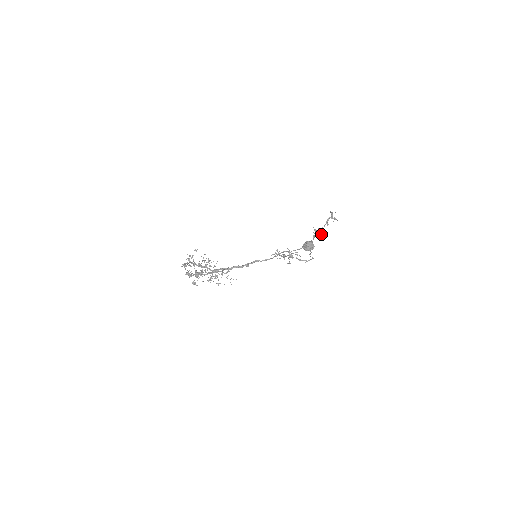
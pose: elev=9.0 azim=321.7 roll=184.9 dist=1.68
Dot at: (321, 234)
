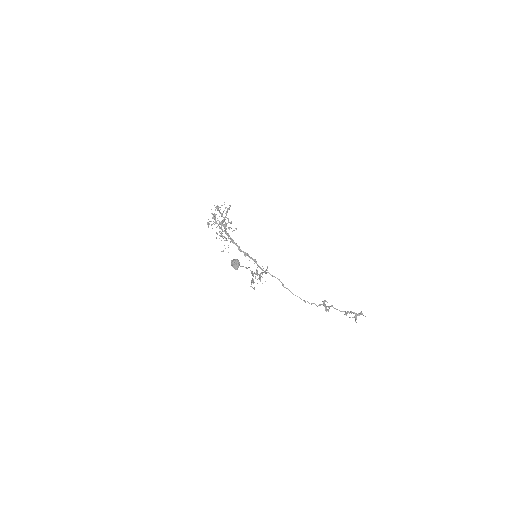
Dot at: (326, 309)
